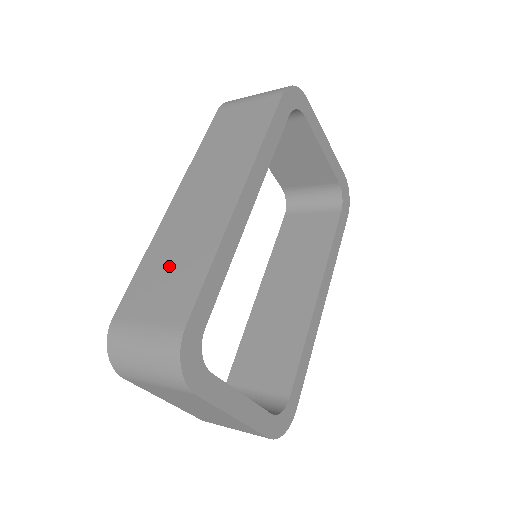
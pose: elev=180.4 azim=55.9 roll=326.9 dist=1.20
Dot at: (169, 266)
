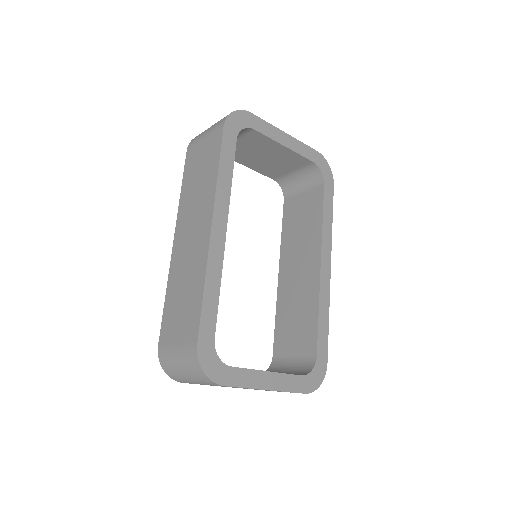
Dot at: (181, 299)
